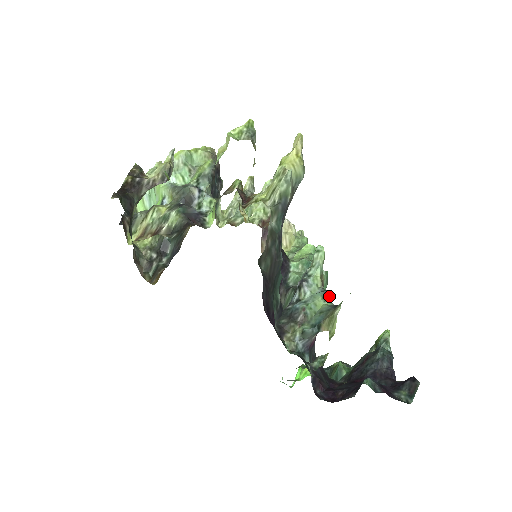
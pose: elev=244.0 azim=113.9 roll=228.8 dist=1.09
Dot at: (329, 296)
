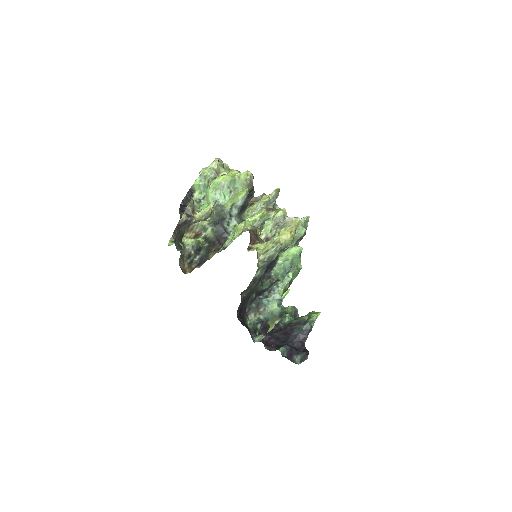
Dot at: occluded
